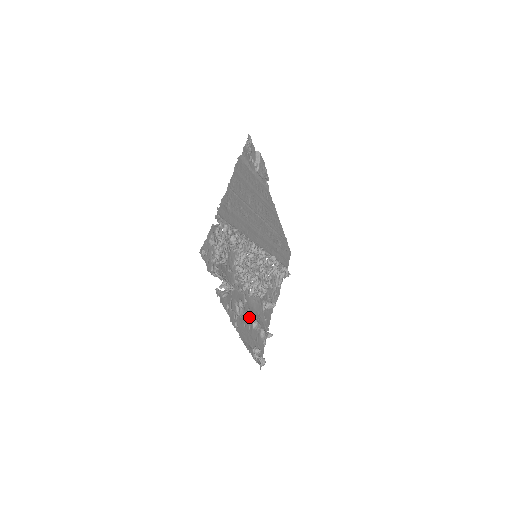
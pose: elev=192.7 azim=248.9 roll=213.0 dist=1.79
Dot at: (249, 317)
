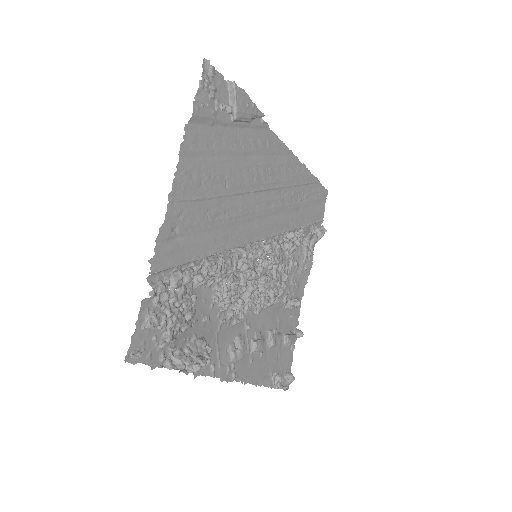
Dot at: (257, 347)
